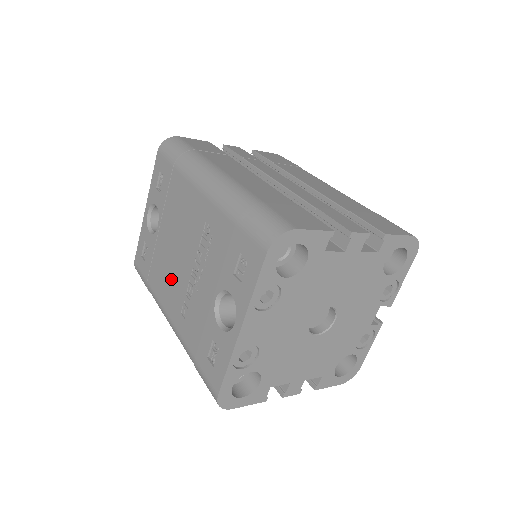
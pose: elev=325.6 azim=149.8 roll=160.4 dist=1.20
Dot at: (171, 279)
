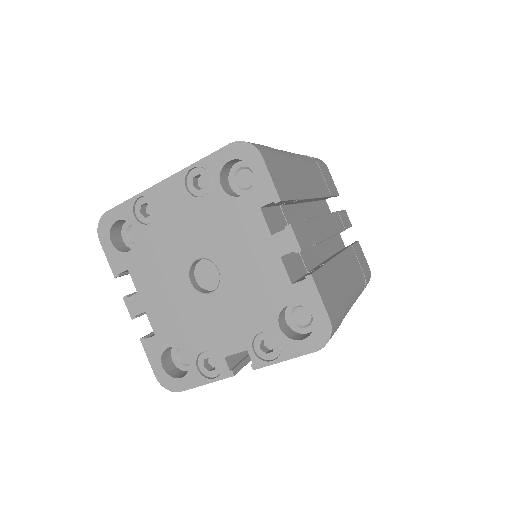
Dot at: occluded
